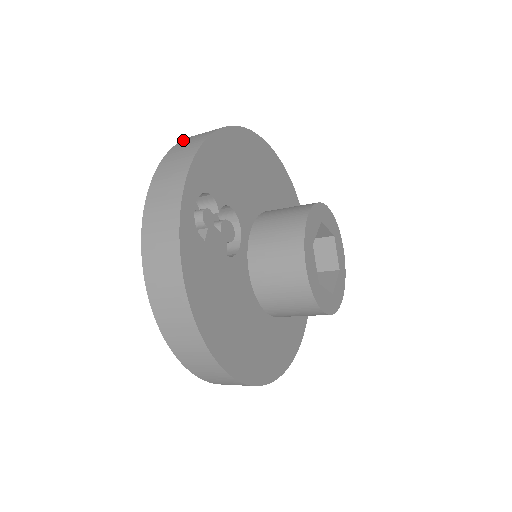
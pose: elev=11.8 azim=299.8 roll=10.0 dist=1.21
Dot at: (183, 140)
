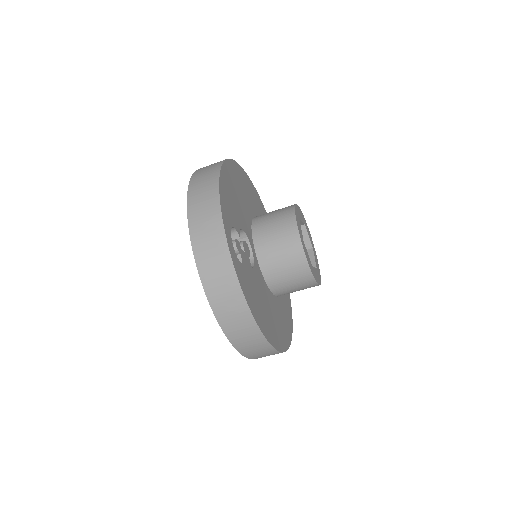
Dot at: (191, 185)
